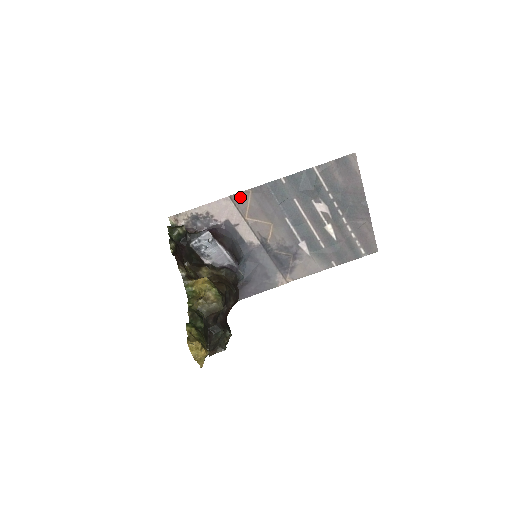
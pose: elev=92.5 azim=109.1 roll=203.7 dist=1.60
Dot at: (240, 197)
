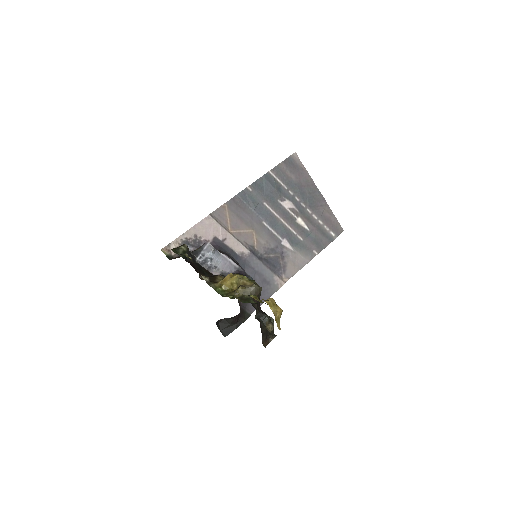
Dot at: (219, 213)
